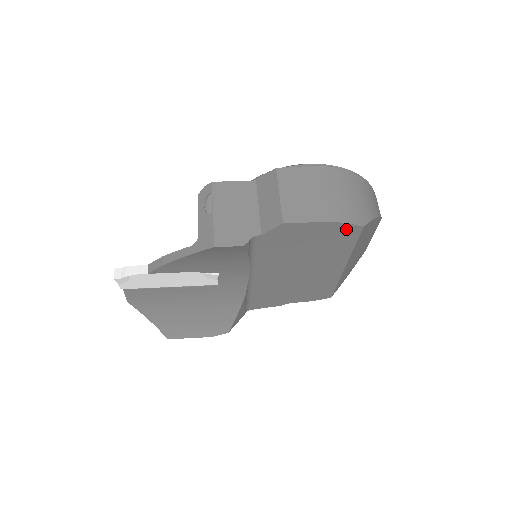
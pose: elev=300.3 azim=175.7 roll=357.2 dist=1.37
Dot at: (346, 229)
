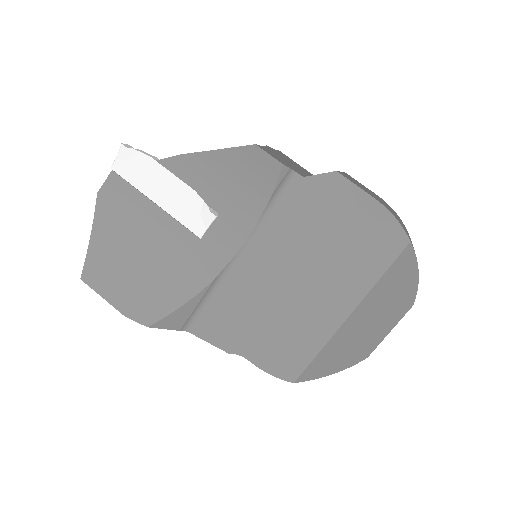
Dot at: (391, 232)
